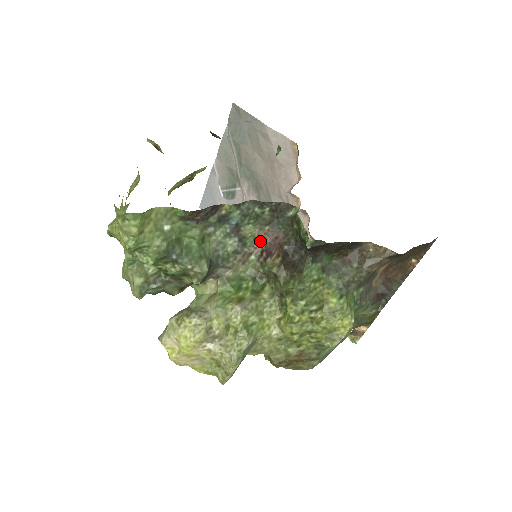
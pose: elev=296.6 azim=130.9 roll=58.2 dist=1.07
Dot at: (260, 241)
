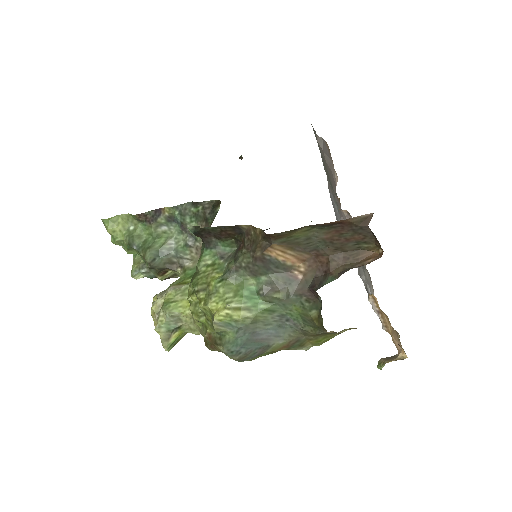
Dot at: occluded
